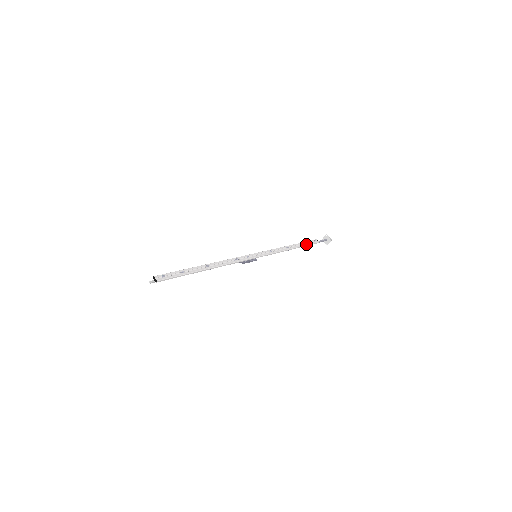
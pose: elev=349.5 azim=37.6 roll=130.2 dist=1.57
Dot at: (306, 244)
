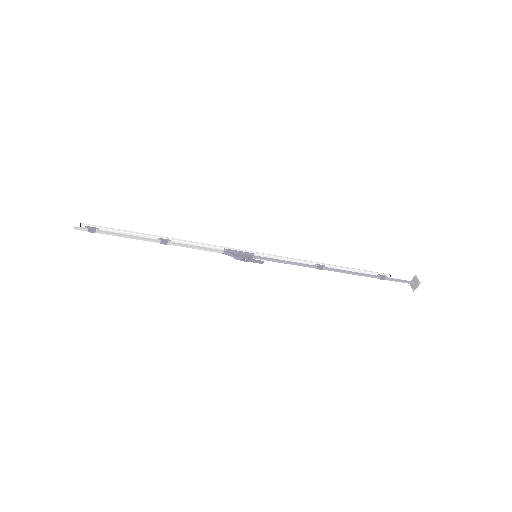
Dot at: (360, 271)
